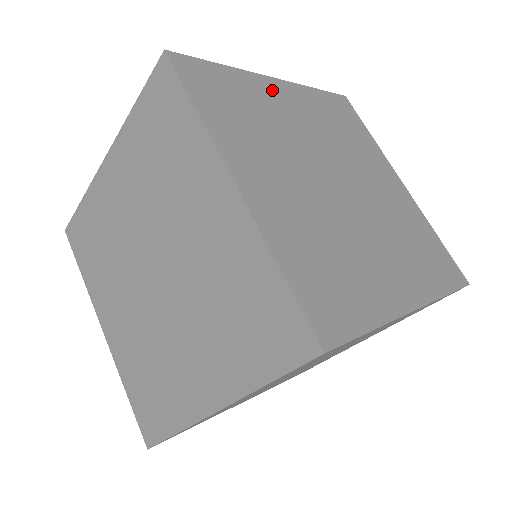
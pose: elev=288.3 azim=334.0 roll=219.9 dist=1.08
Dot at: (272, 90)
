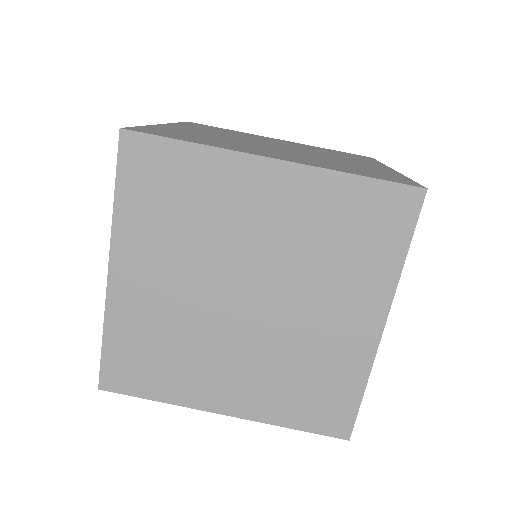
Dot at: (268, 138)
